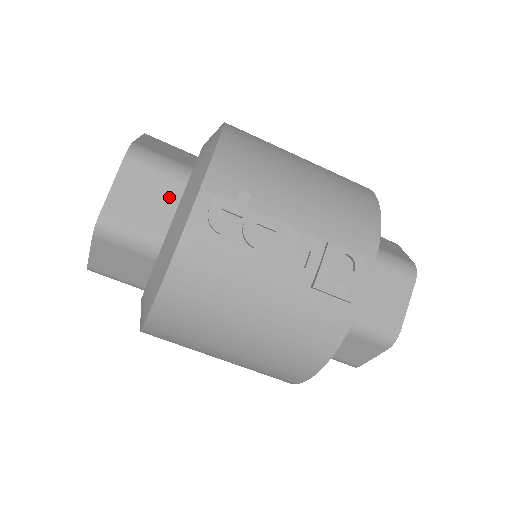
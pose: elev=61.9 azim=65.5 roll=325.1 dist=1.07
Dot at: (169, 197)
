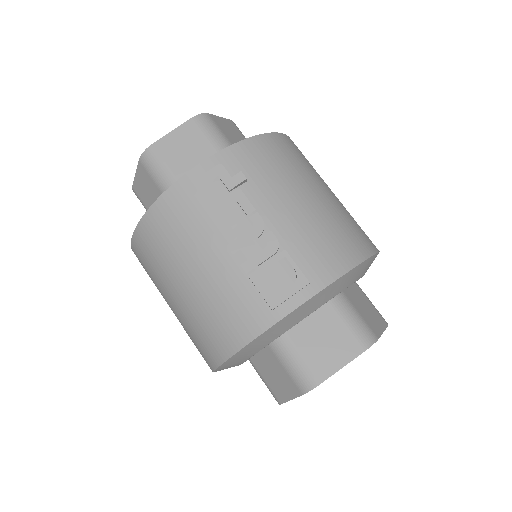
Dot at: (203, 160)
